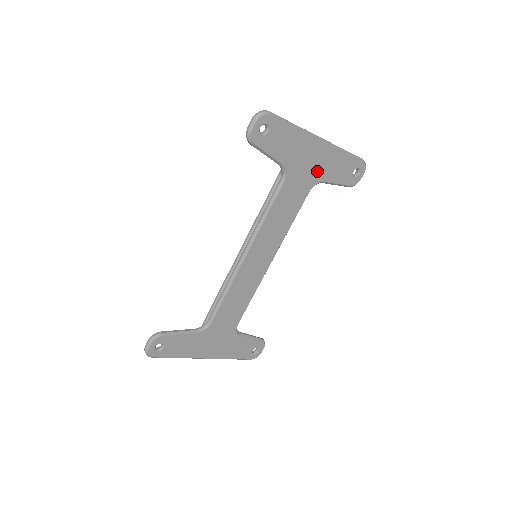
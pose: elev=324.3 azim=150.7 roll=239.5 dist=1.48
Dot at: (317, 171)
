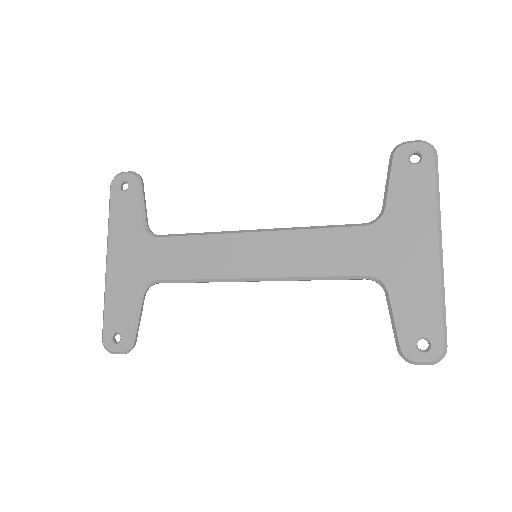
Dot at: (398, 269)
